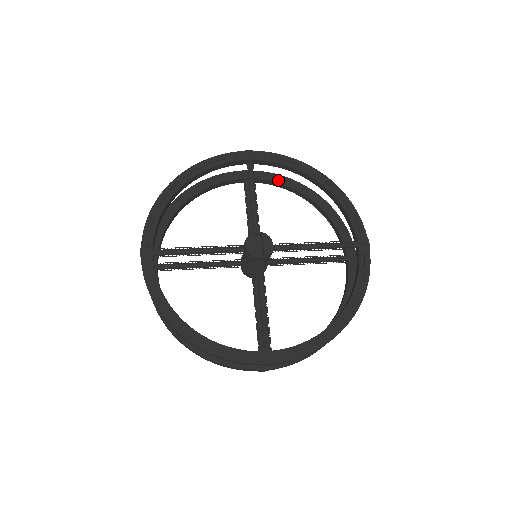
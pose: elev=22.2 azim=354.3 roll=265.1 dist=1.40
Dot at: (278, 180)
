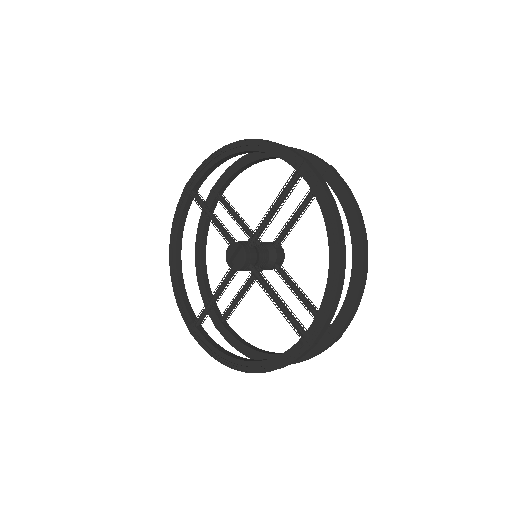
Dot at: (344, 202)
